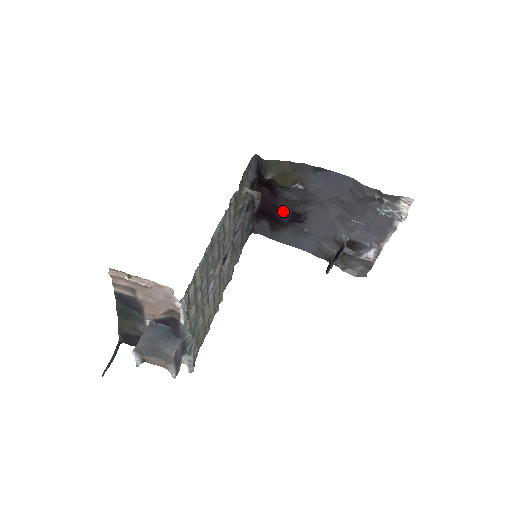
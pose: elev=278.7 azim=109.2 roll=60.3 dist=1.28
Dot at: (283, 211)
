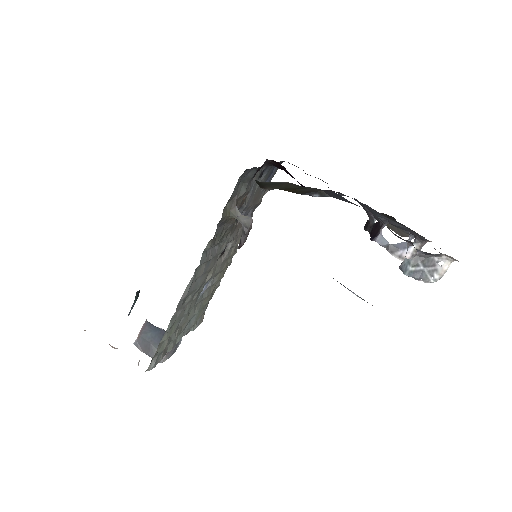
Dot at: occluded
